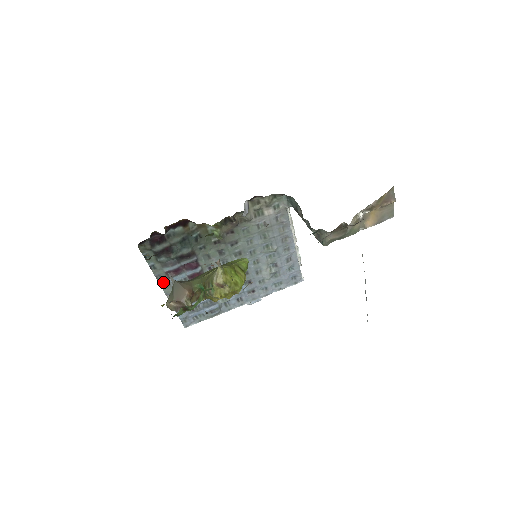
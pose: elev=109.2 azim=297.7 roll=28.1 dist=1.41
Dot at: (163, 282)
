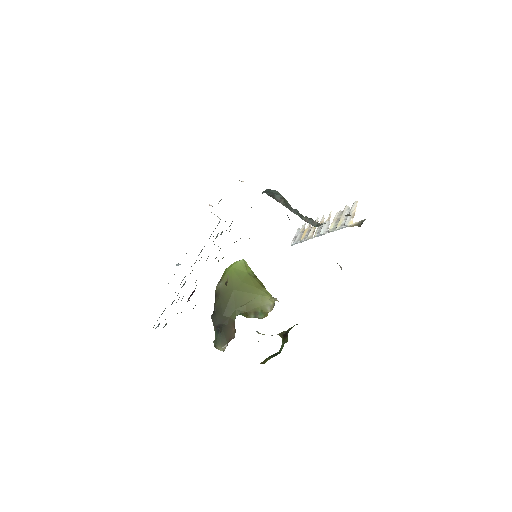
Dot at: occluded
